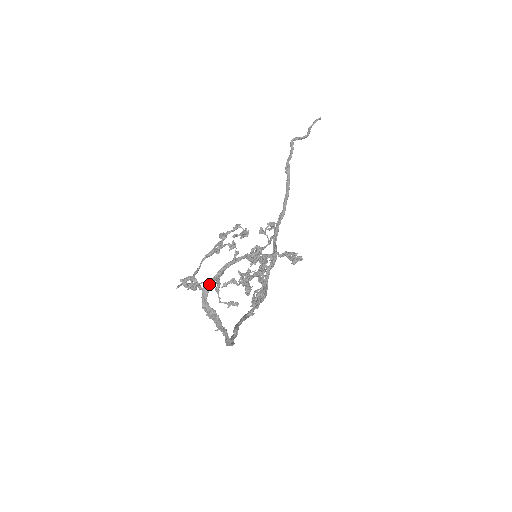
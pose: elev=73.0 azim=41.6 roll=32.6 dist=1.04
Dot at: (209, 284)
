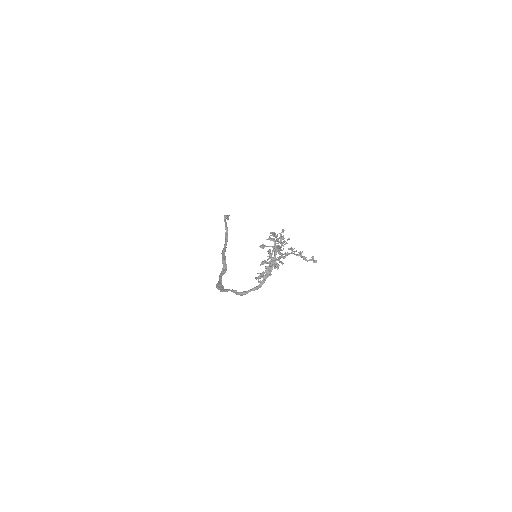
Dot at: occluded
